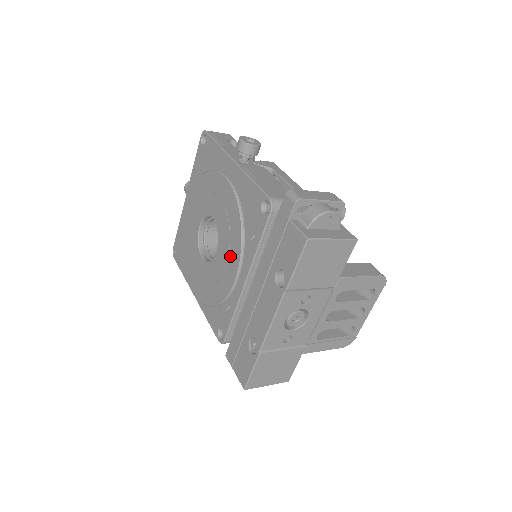
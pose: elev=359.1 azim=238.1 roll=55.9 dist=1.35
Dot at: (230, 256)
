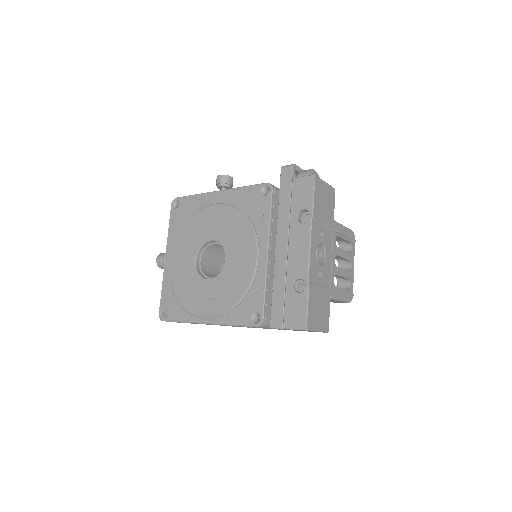
Dot at: (243, 247)
